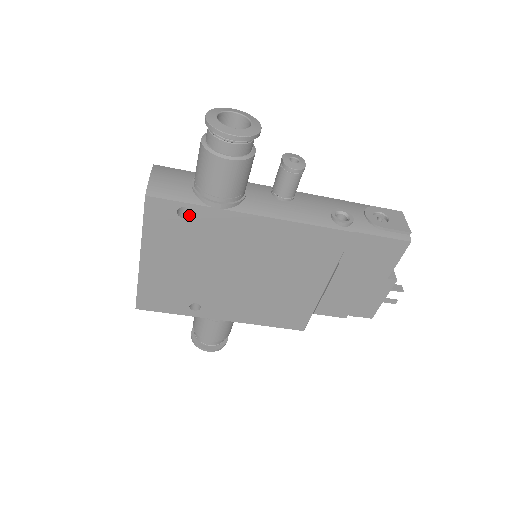
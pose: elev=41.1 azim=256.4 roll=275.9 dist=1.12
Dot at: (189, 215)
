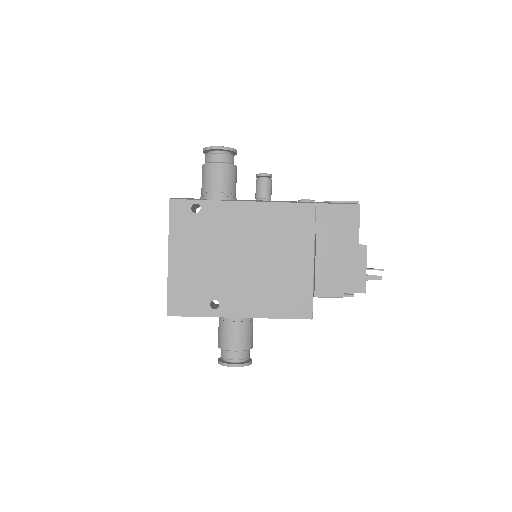
Dot at: (200, 211)
